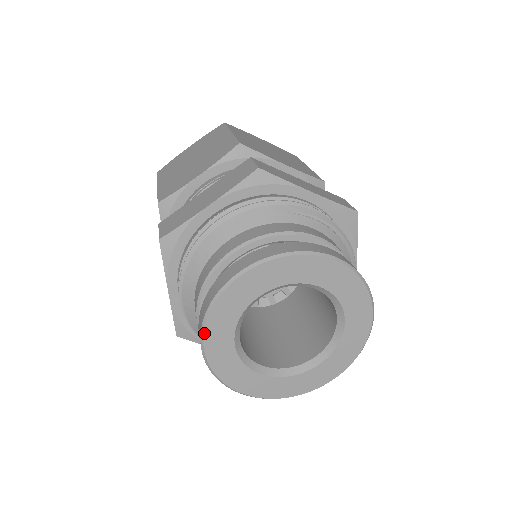
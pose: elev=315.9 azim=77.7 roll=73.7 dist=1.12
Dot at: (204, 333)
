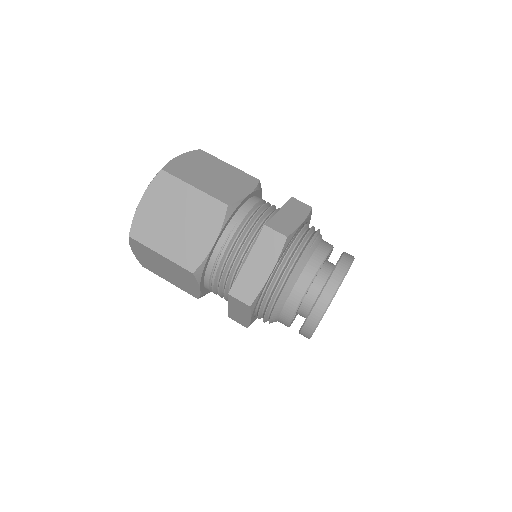
Dot at: occluded
